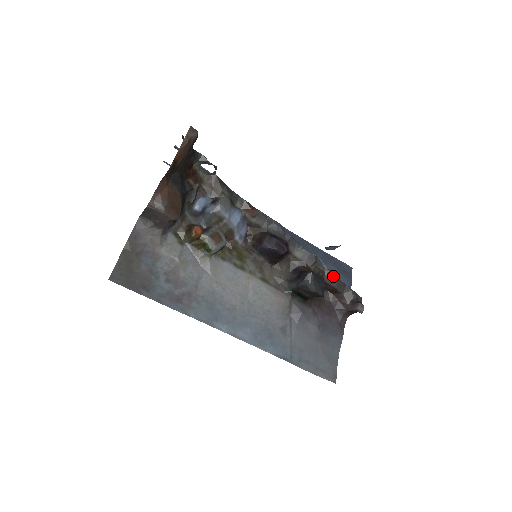
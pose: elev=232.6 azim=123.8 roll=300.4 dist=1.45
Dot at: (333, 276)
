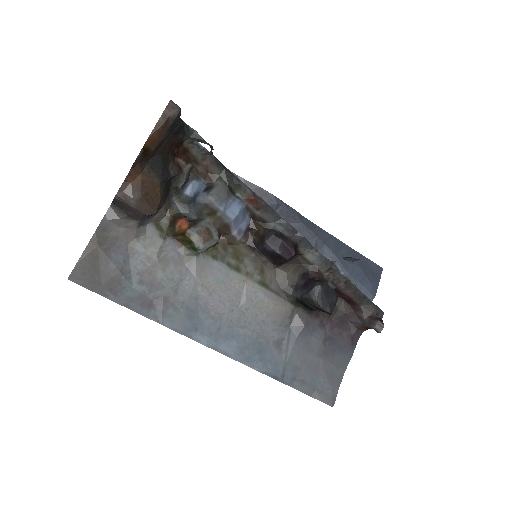
Dot at: (351, 286)
